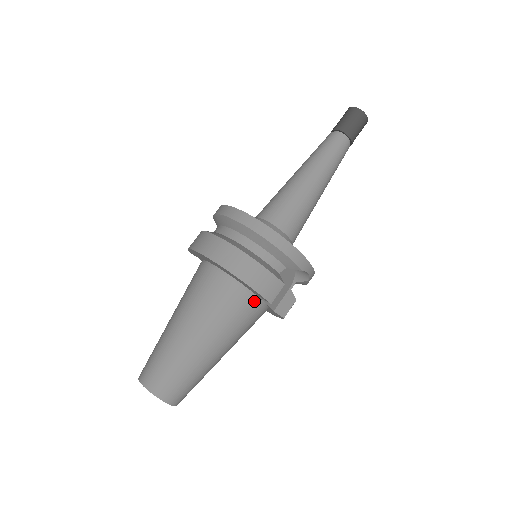
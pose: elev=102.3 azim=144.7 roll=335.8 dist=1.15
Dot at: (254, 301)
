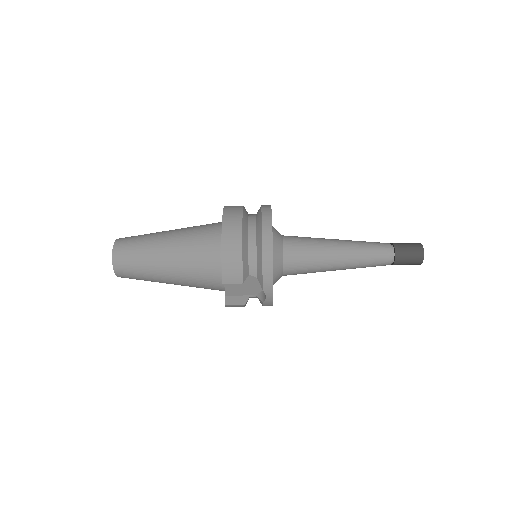
Dot at: (218, 273)
